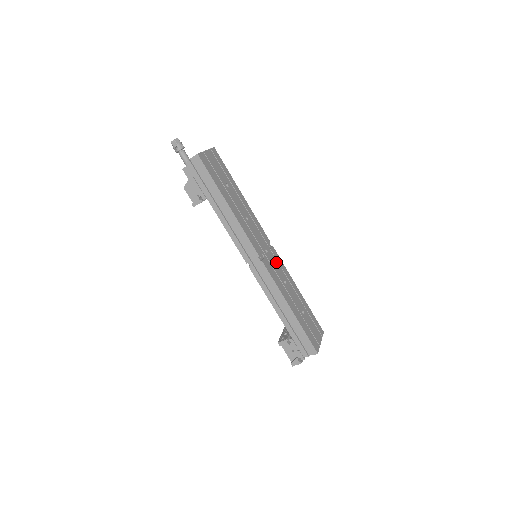
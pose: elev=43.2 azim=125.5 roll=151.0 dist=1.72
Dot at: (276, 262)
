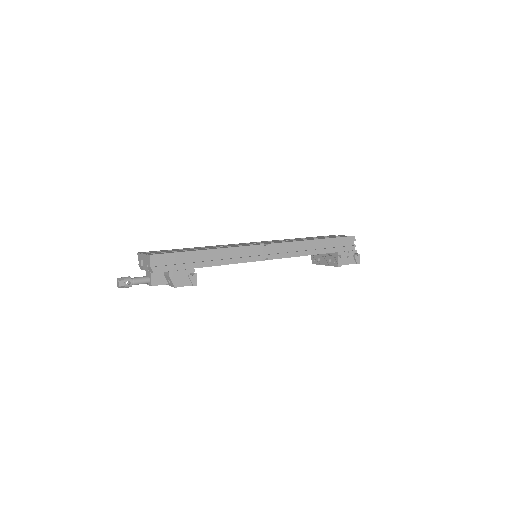
Dot at: occluded
